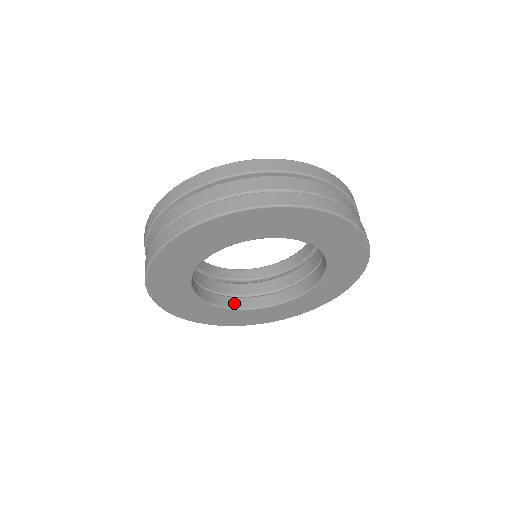
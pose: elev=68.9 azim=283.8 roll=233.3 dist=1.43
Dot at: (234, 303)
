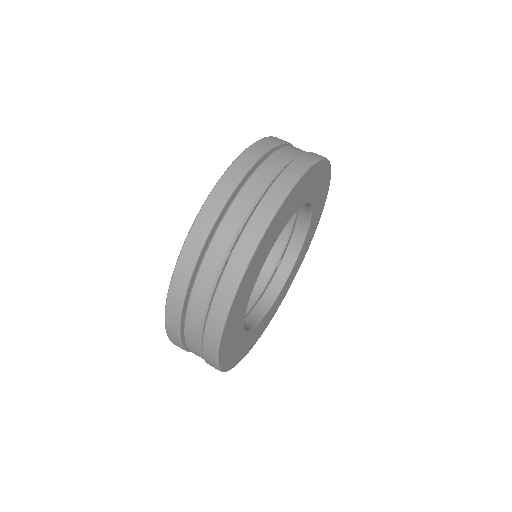
Dot at: (268, 299)
